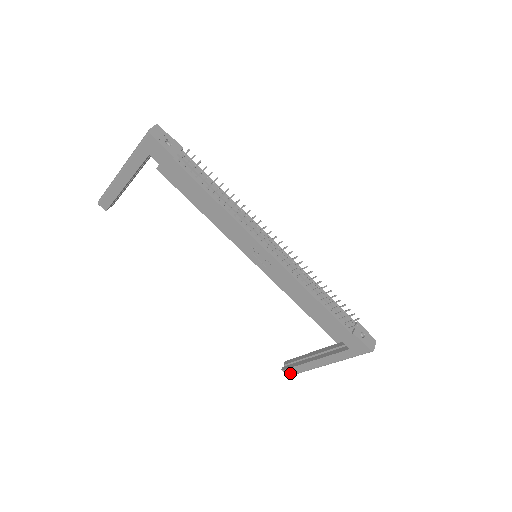
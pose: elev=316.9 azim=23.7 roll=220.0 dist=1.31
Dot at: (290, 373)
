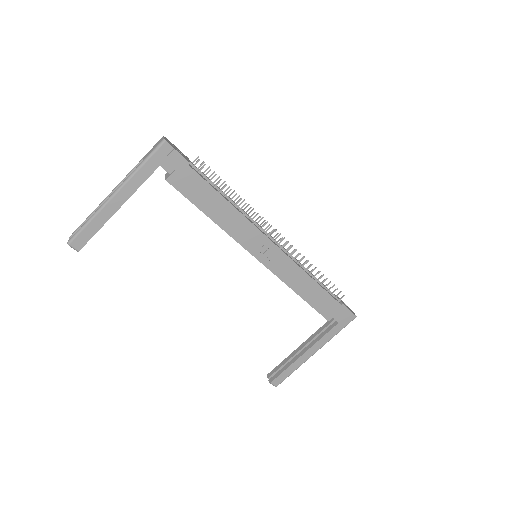
Dot at: (279, 381)
